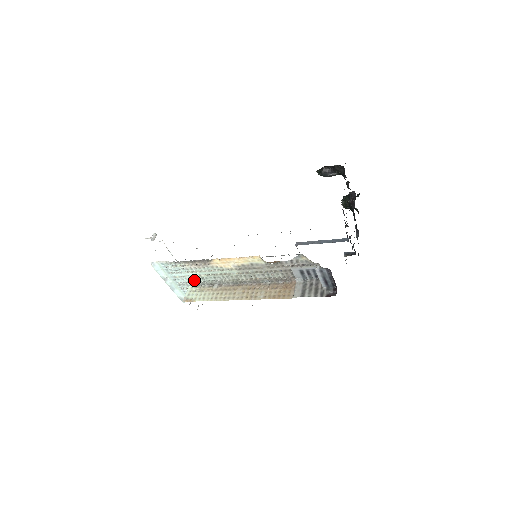
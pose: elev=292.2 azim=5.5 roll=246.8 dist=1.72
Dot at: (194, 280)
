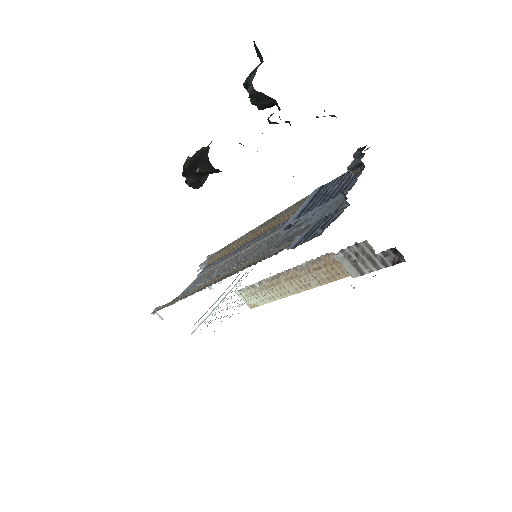
Dot at: occluded
